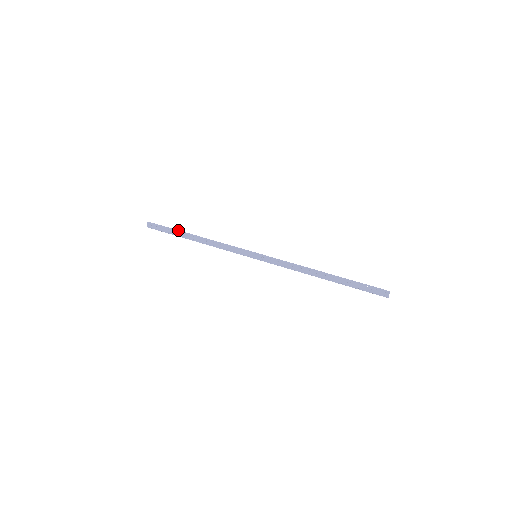
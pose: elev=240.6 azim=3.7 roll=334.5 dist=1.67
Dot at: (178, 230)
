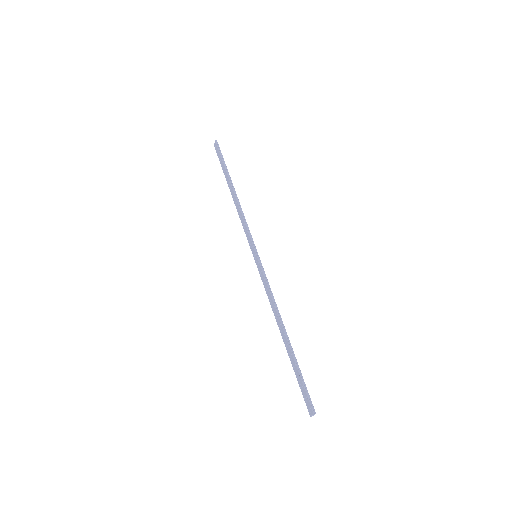
Dot at: occluded
